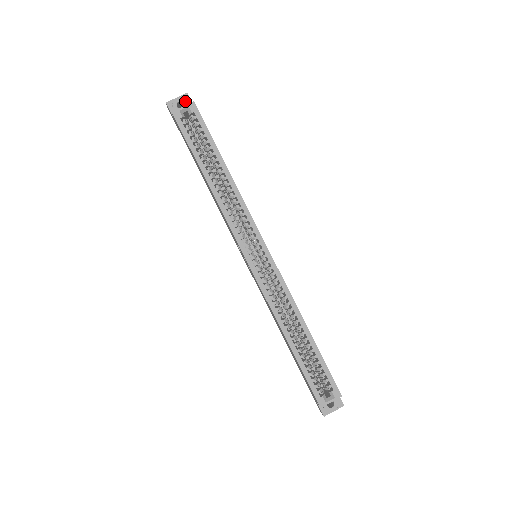
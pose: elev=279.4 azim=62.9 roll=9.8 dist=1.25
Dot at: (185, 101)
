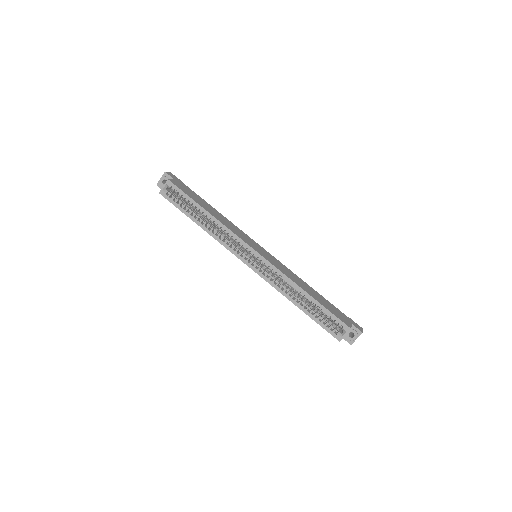
Dot at: (166, 178)
